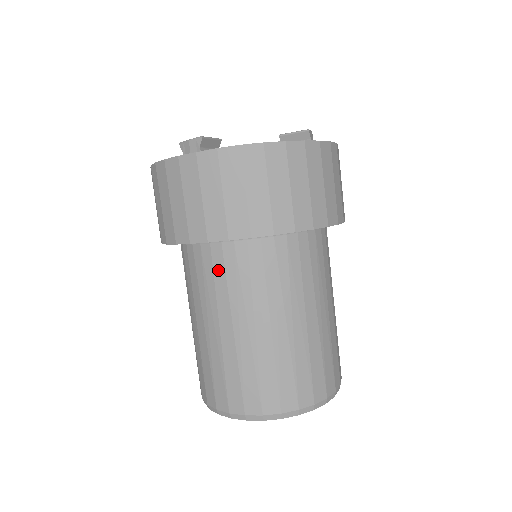
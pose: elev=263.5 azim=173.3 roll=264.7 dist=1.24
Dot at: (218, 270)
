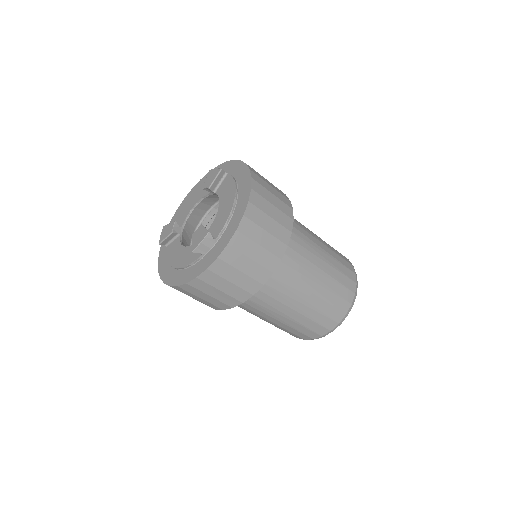
Dot at: occluded
